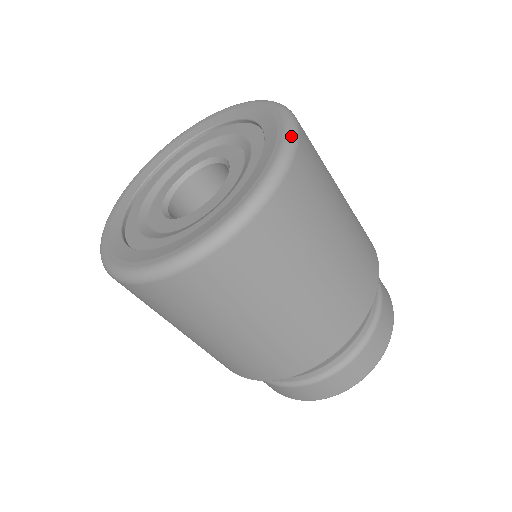
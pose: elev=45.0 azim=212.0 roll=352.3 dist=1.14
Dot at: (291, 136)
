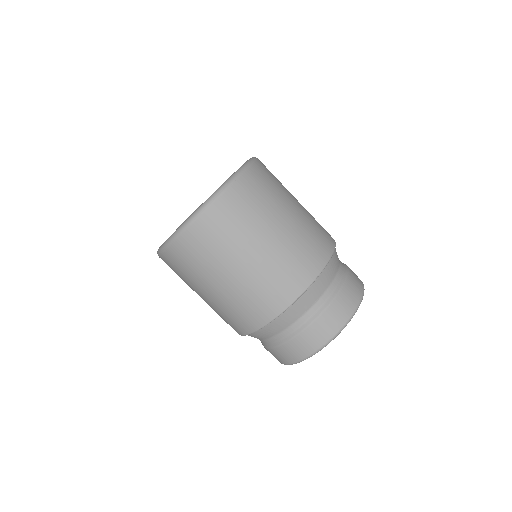
Dot at: (238, 171)
